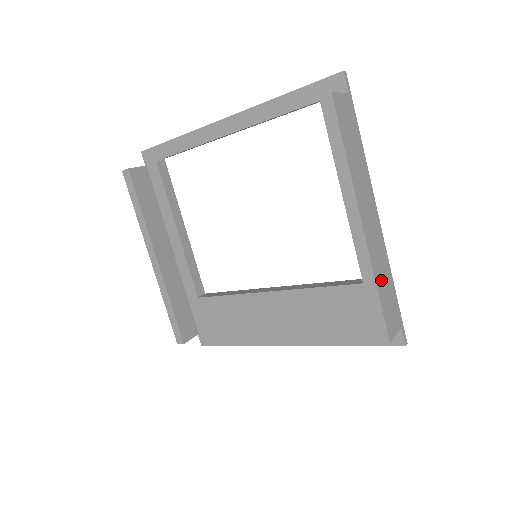
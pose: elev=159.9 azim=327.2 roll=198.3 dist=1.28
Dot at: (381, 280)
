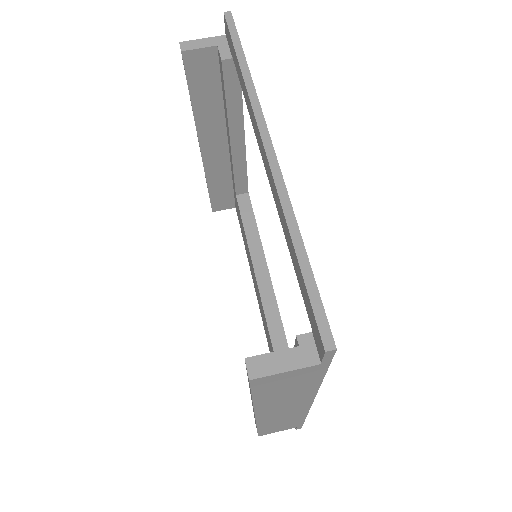
Dot at: (272, 424)
